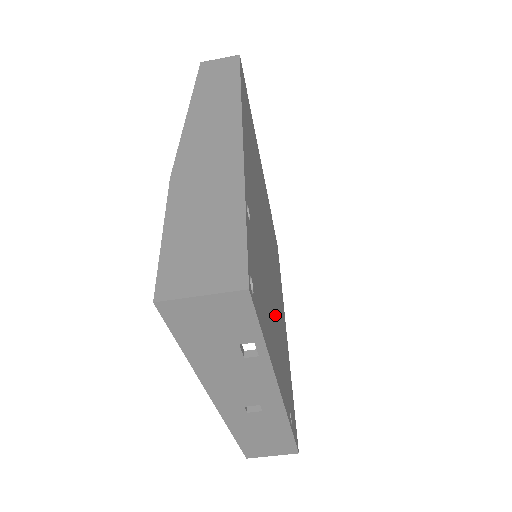
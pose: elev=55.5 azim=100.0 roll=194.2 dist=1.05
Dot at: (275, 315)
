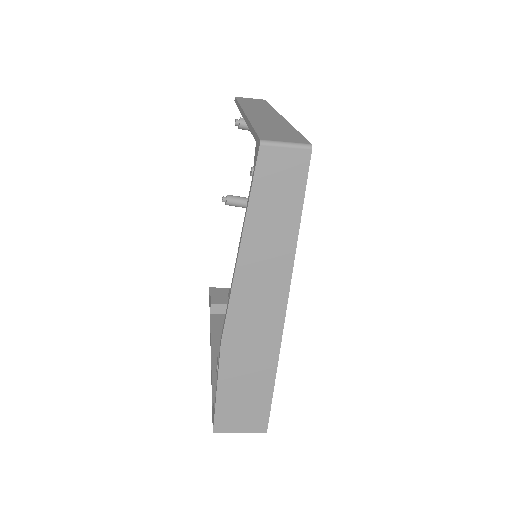
Dot at: occluded
